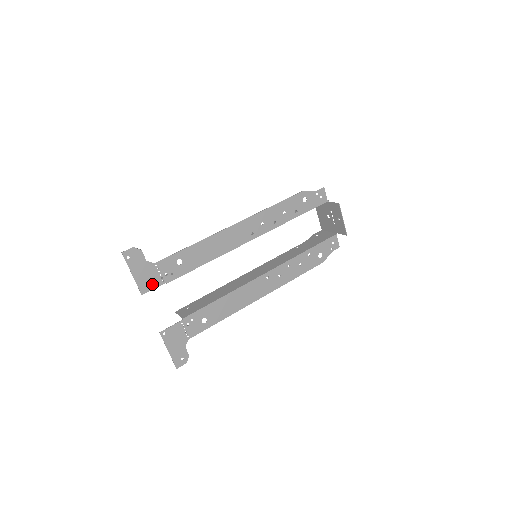
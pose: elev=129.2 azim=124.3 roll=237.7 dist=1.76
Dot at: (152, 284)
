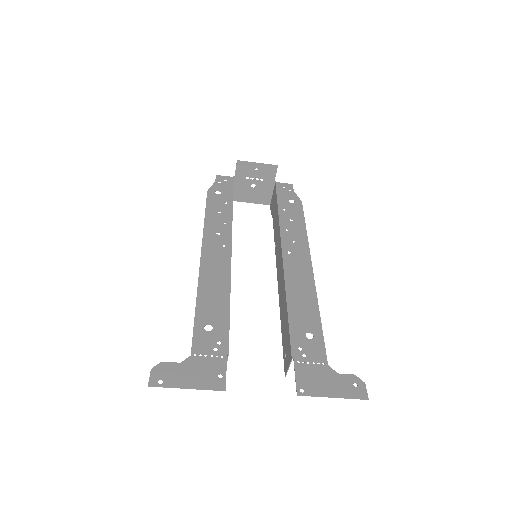
Dot at: (218, 371)
